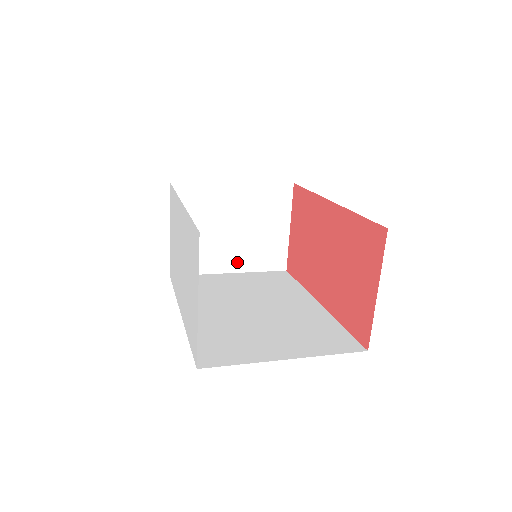
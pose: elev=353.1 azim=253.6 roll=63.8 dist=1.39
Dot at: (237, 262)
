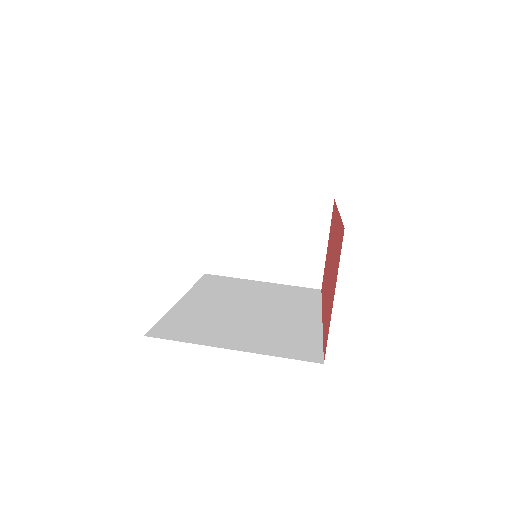
Dot at: (270, 271)
